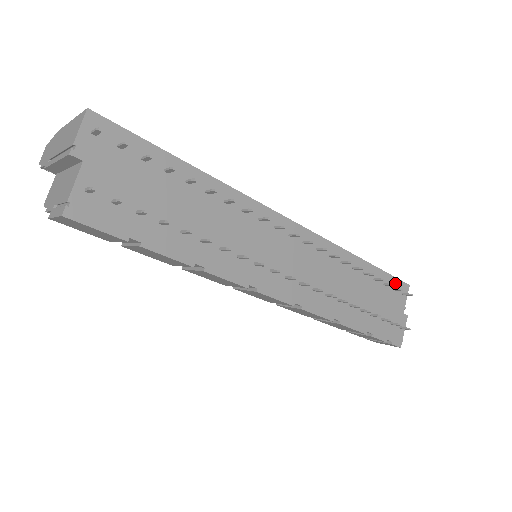
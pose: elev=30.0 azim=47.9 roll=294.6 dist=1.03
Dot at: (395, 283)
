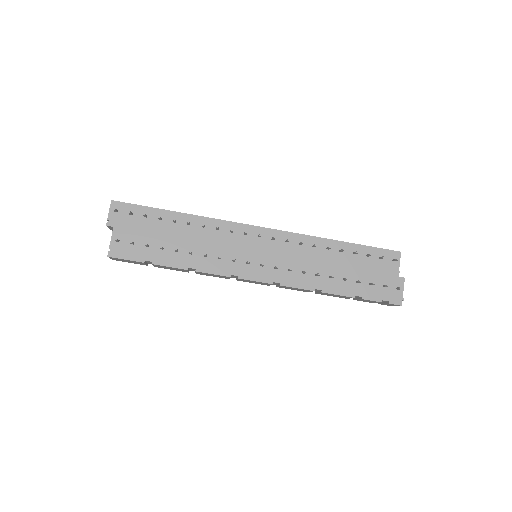
Dot at: (381, 253)
